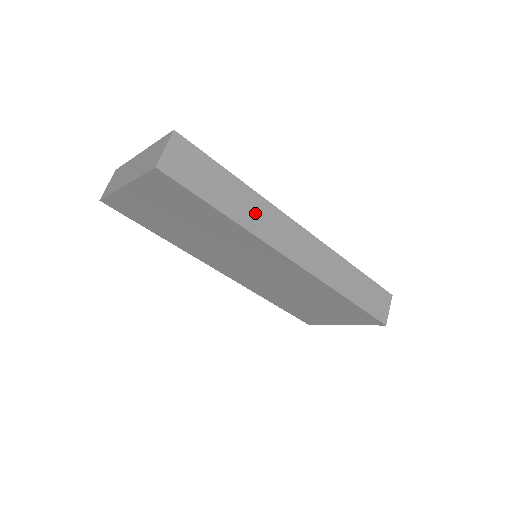
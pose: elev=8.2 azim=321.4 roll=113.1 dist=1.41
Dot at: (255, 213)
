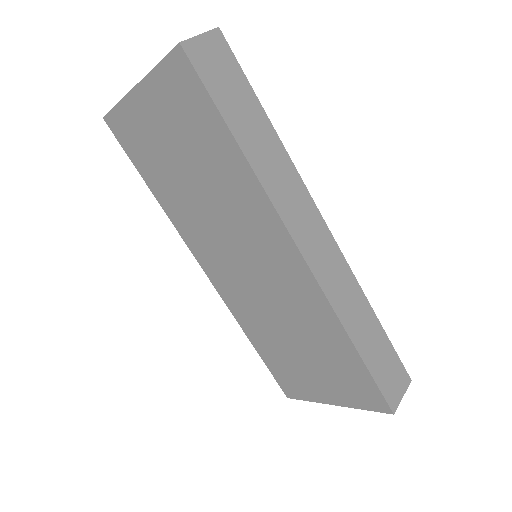
Dot at: (276, 171)
